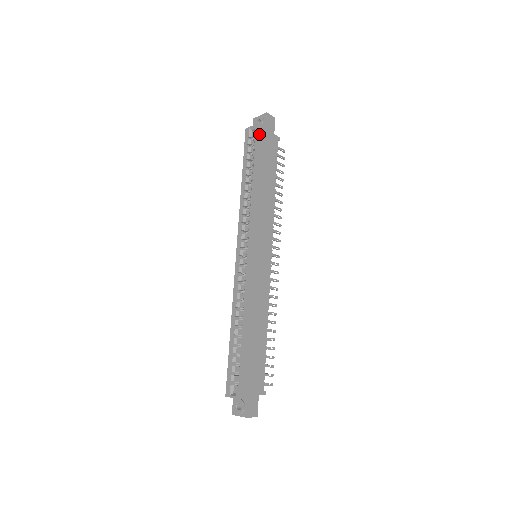
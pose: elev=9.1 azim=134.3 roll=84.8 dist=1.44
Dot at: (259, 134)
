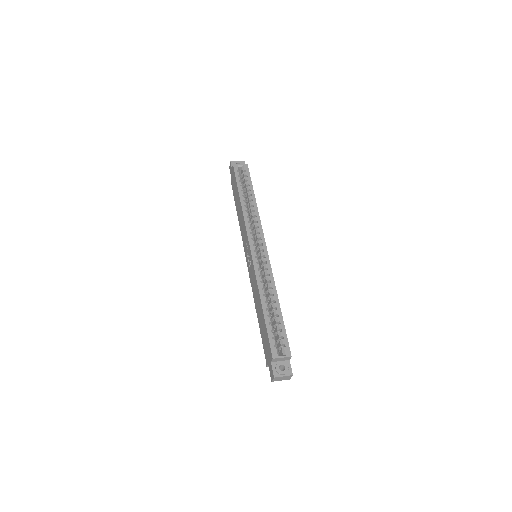
Dot at: occluded
